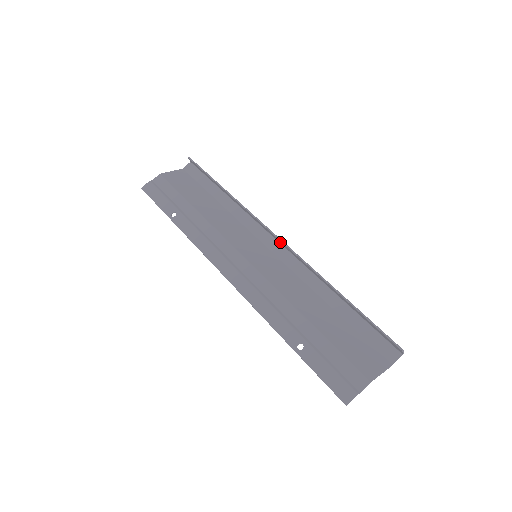
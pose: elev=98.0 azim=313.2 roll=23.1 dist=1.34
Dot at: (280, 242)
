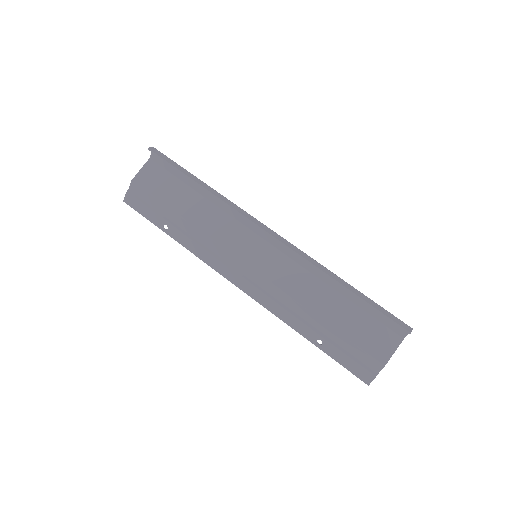
Dot at: (273, 235)
